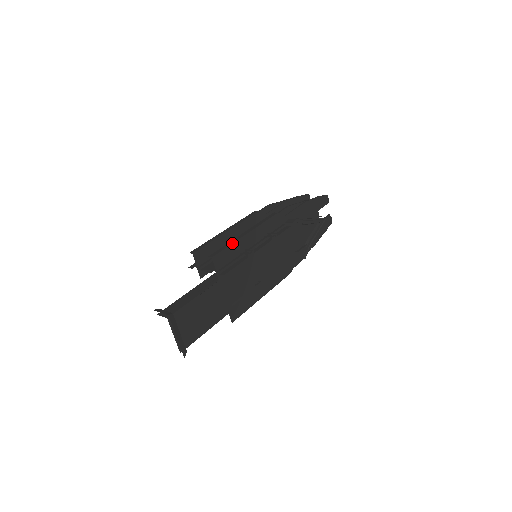
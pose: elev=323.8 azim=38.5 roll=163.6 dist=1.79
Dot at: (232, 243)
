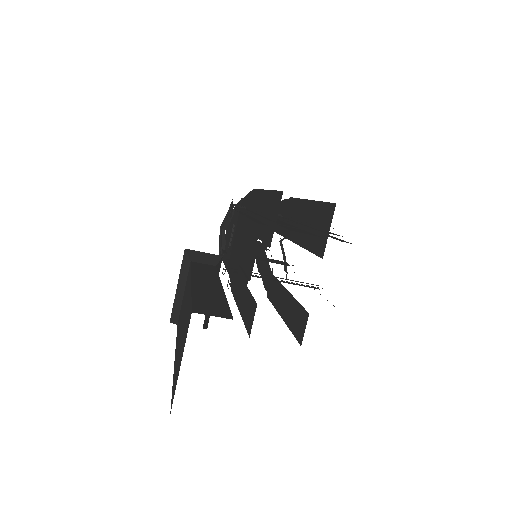
Dot at: occluded
